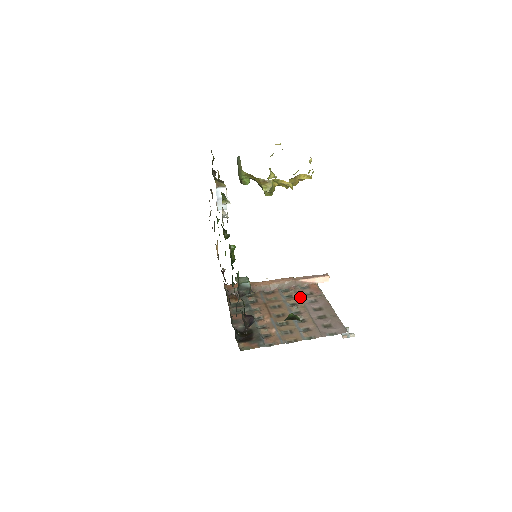
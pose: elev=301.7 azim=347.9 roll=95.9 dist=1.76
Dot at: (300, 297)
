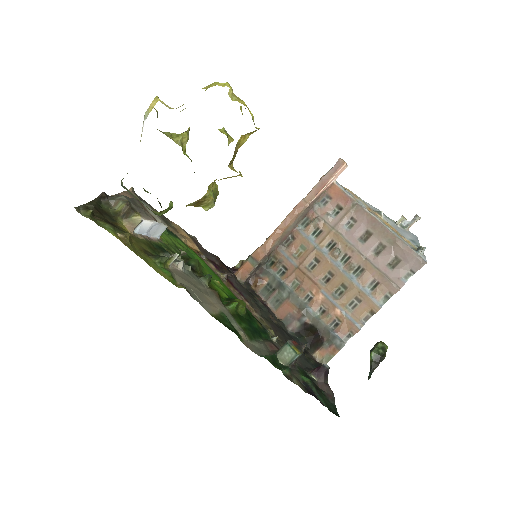
Dot at: (331, 227)
